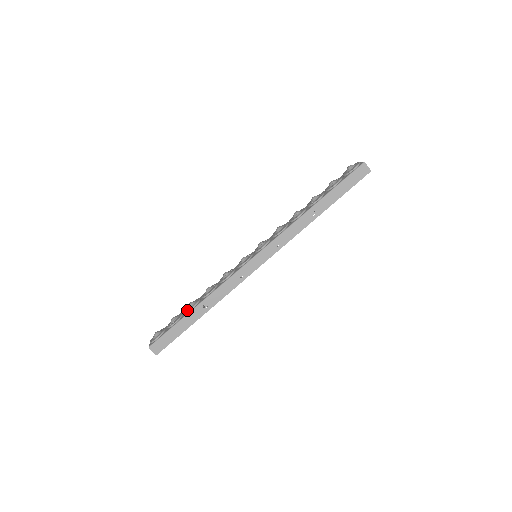
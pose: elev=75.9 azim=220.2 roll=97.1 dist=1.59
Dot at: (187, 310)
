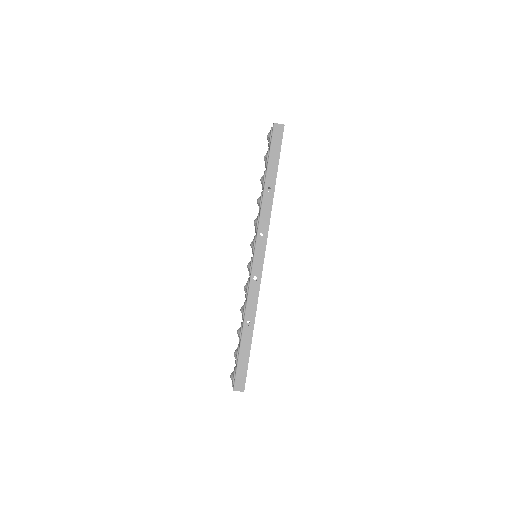
Dot at: (239, 338)
